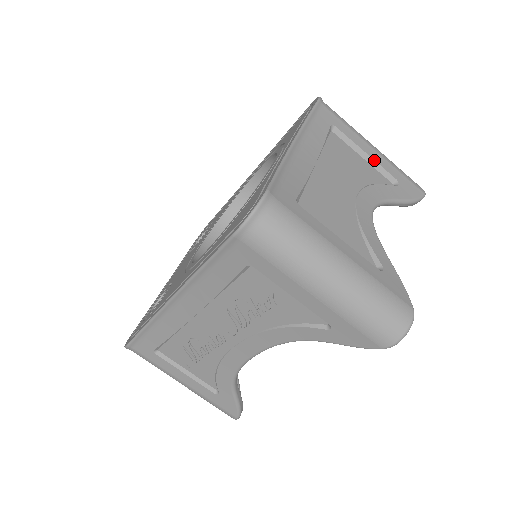
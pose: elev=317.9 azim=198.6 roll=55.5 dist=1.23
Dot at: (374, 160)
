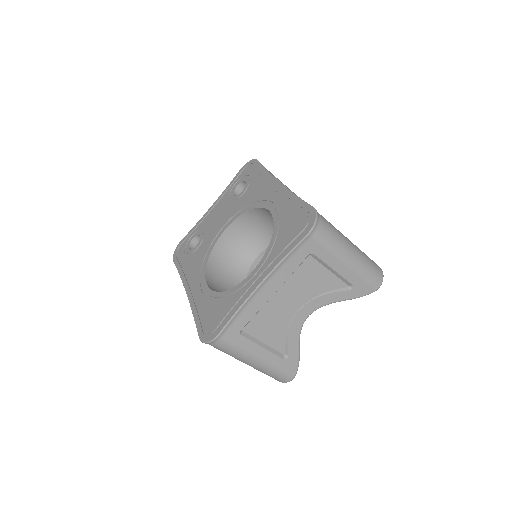
Dot at: (339, 274)
